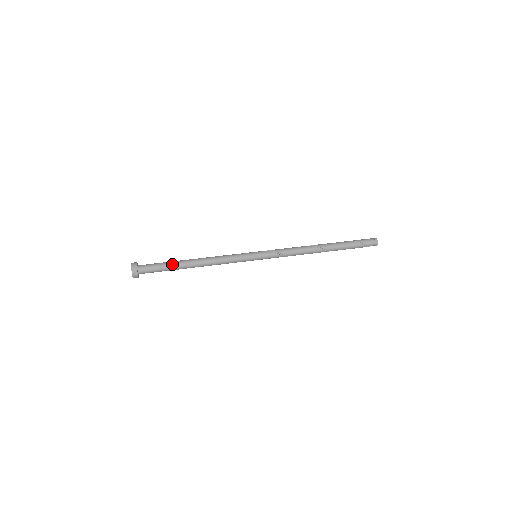
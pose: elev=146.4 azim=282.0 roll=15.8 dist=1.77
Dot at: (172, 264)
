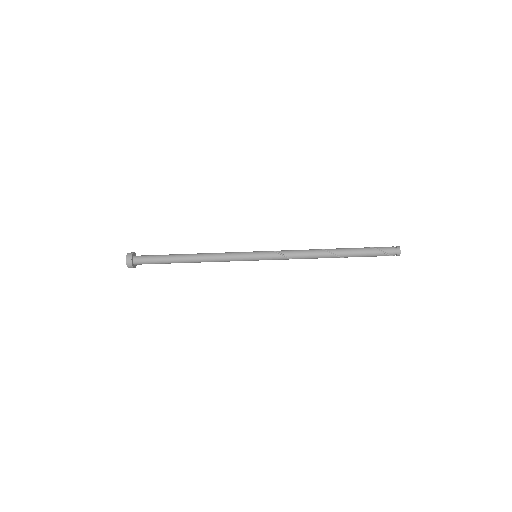
Dot at: (167, 256)
